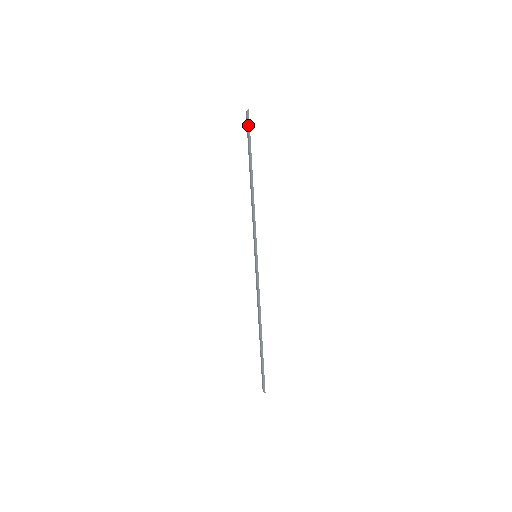
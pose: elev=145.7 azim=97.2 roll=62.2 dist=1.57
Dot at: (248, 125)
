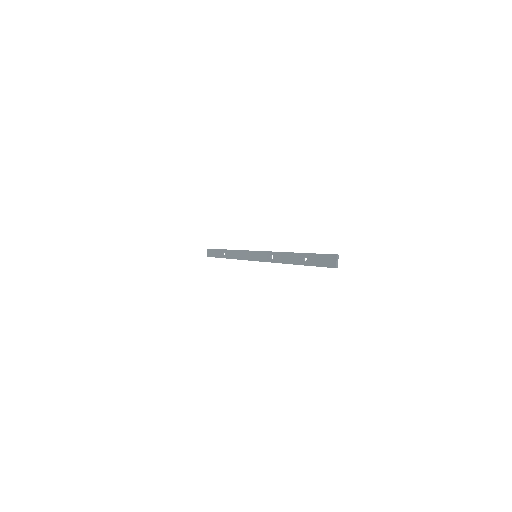
Dot at: (212, 249)
